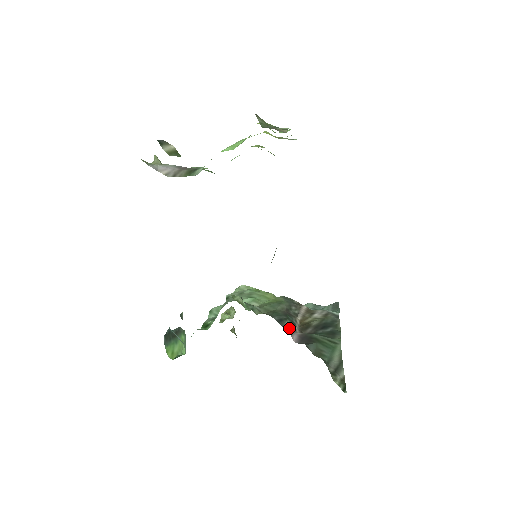
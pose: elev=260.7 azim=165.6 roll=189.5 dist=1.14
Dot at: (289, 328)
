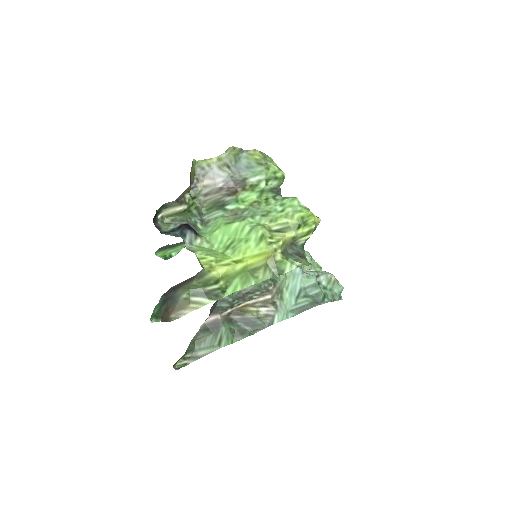
Dot at: (220, 309)
